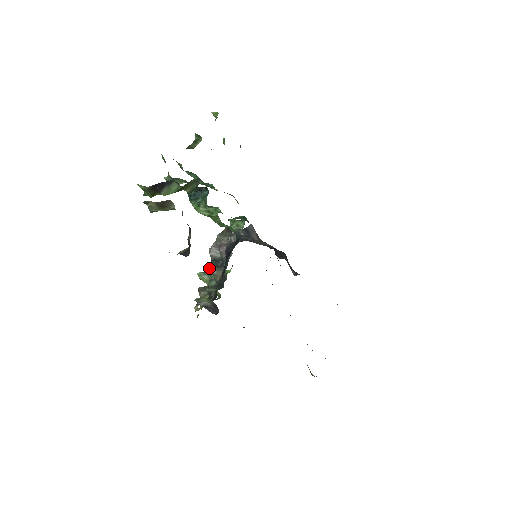
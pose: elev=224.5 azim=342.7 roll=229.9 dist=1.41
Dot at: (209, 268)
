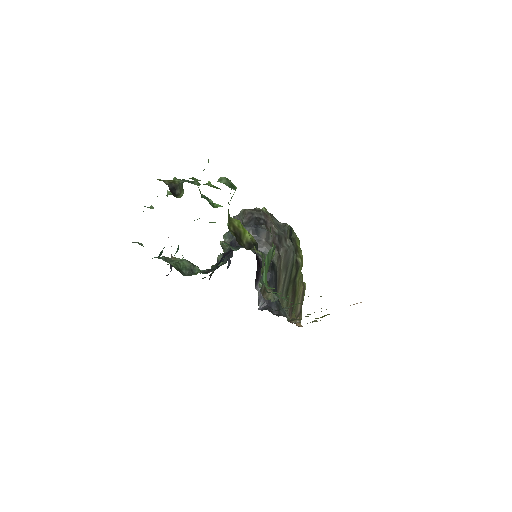
Dot at: (224, 238)
